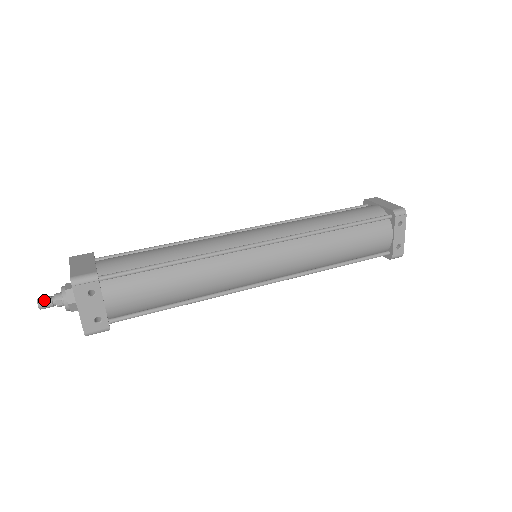
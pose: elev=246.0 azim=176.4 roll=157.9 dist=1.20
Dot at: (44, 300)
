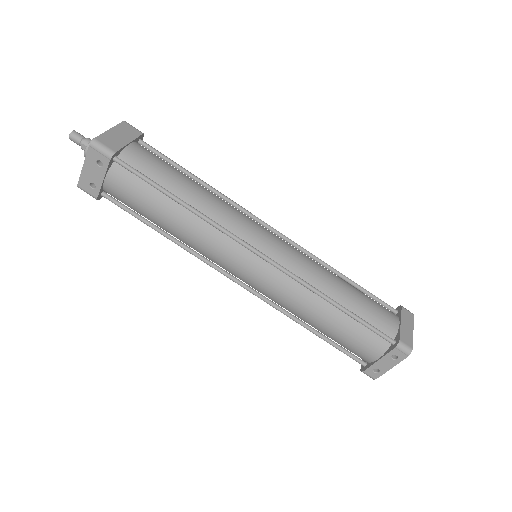
Dot at: (76, 135)
